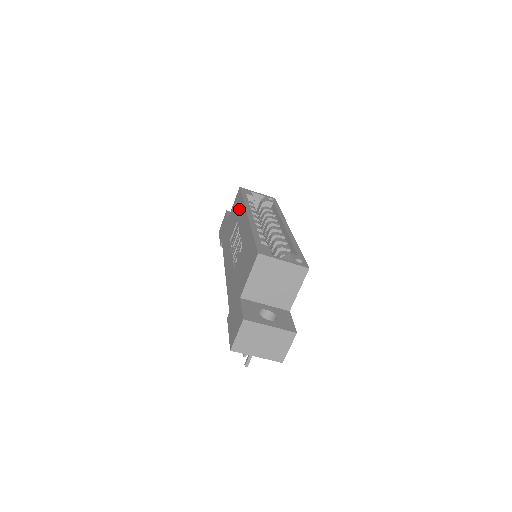
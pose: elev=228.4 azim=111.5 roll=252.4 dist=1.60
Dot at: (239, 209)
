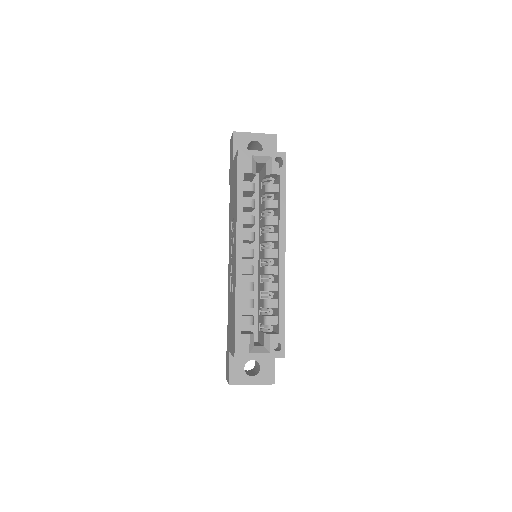
Dot at: (235, 204)
